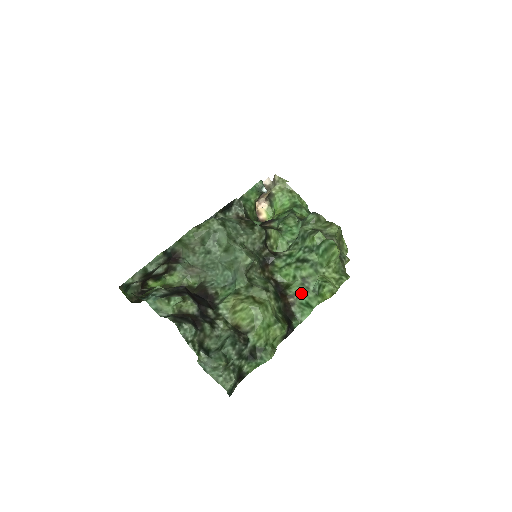
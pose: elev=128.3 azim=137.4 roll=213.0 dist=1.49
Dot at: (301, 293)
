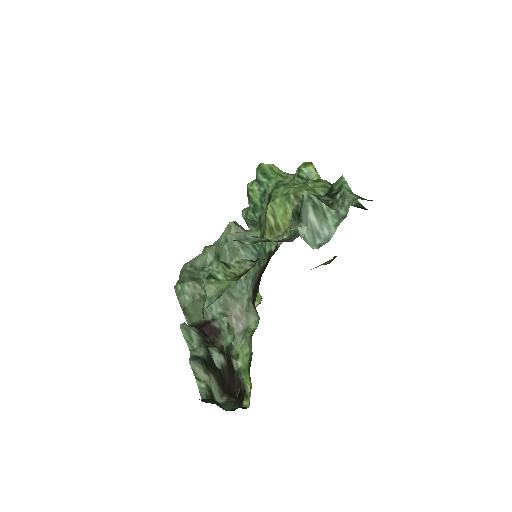
Dot at: occluded
